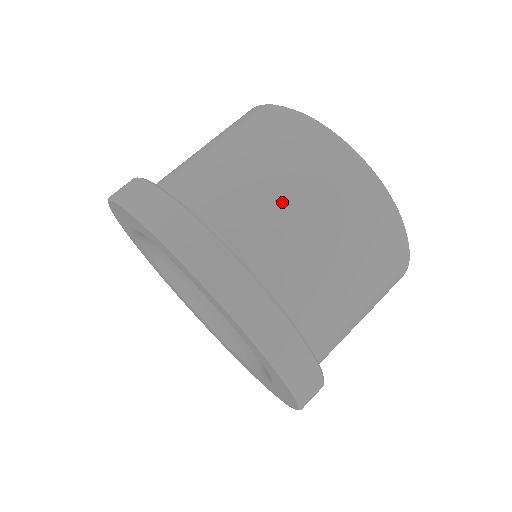
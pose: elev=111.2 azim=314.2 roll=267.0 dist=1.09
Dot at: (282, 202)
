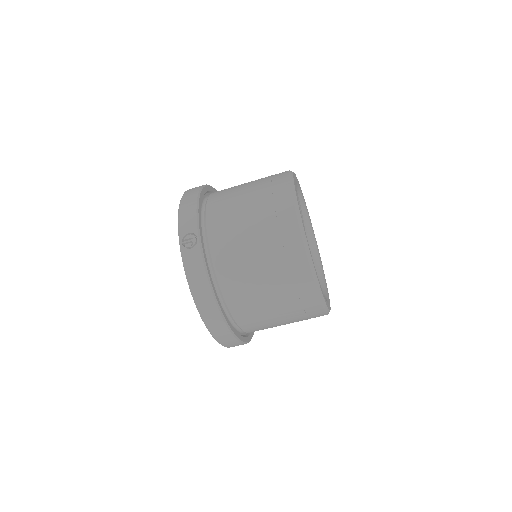
Dot at: (279, 325)
